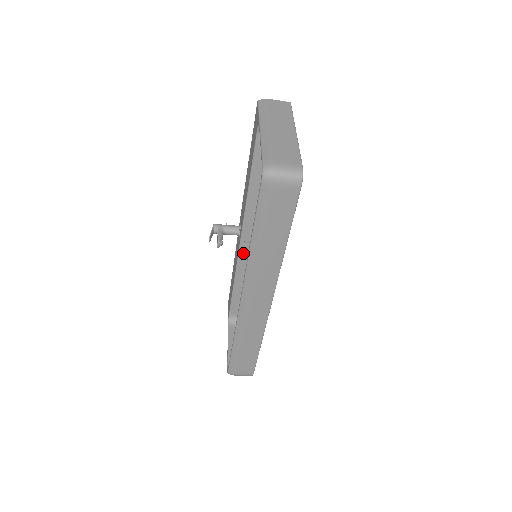
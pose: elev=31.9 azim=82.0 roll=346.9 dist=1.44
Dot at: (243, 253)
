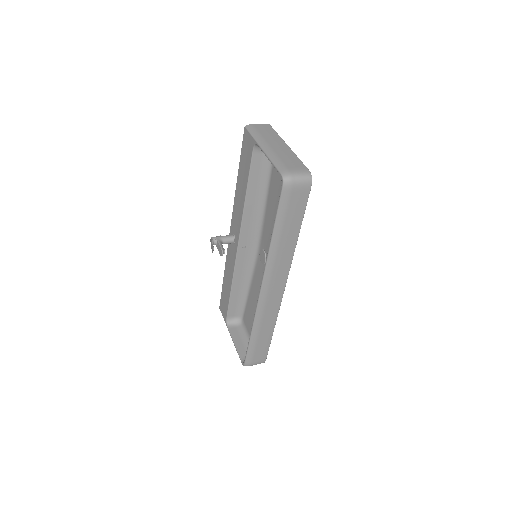
Dot at: (240, 257)
